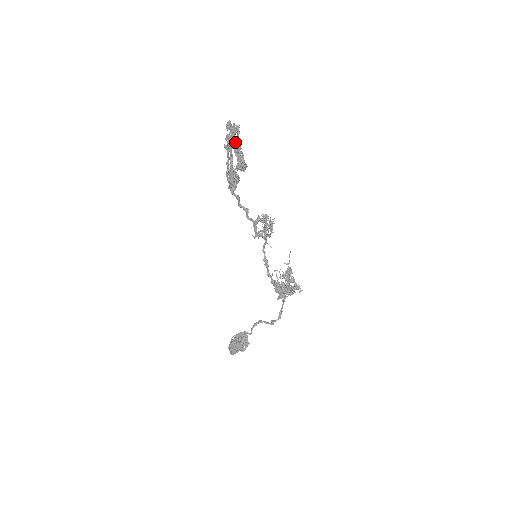
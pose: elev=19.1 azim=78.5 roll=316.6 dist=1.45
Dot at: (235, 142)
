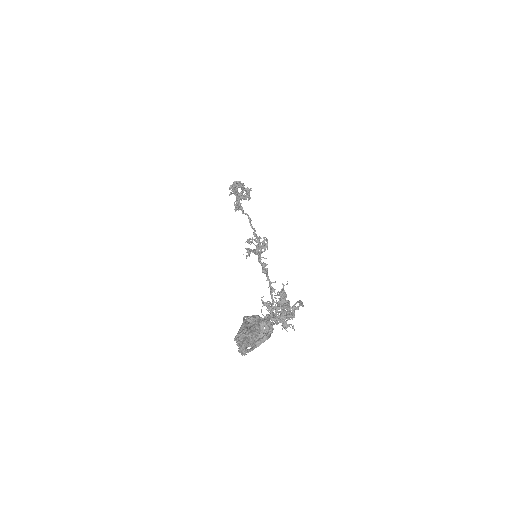
Dot at: (242, 187)
